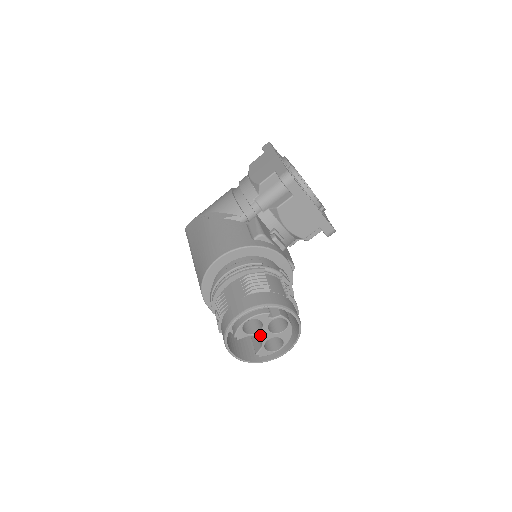
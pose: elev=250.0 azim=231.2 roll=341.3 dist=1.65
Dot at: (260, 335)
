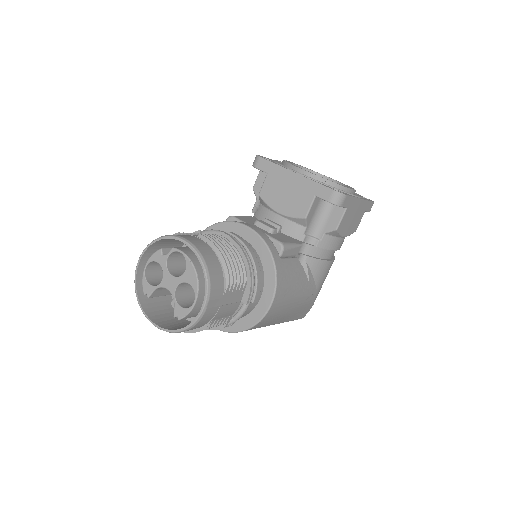
Dot at: (165, 284)
